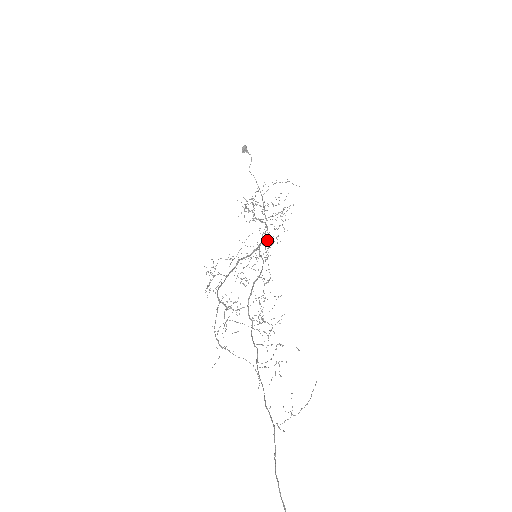
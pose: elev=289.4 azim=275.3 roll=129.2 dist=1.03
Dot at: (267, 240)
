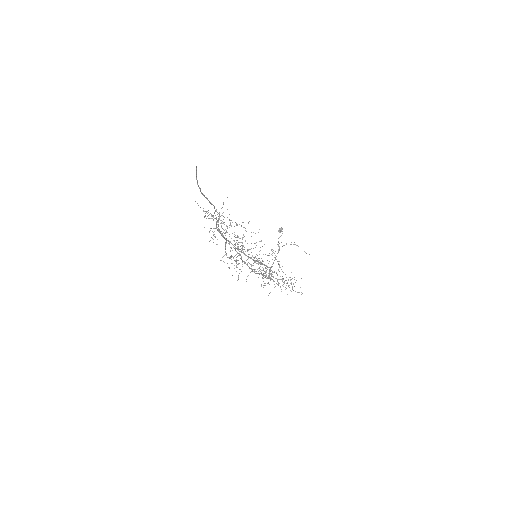
Dot at: occluded
